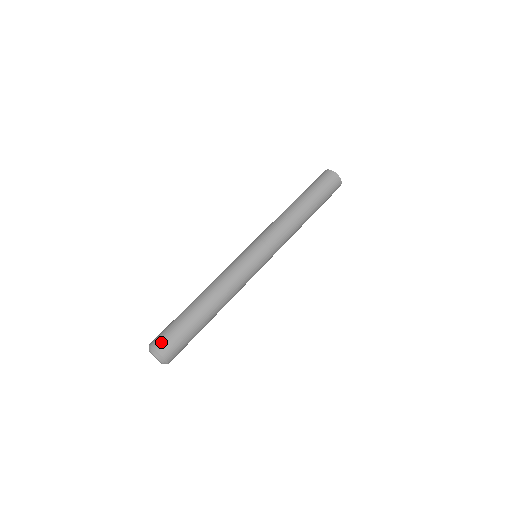
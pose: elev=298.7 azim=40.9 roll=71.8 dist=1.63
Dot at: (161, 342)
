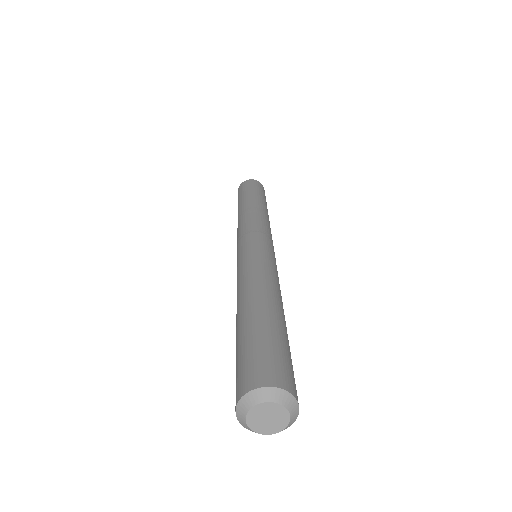
Dot at: (269, 371)
